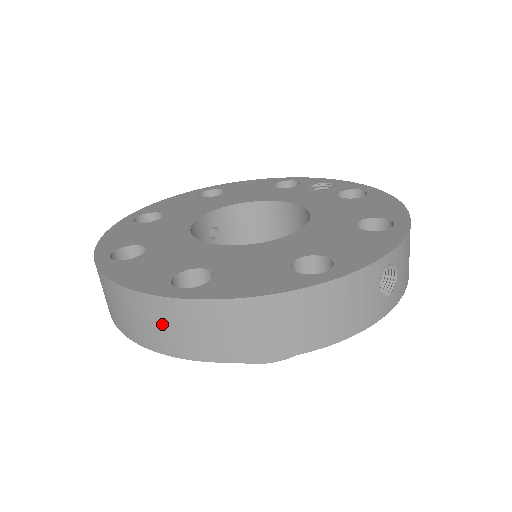
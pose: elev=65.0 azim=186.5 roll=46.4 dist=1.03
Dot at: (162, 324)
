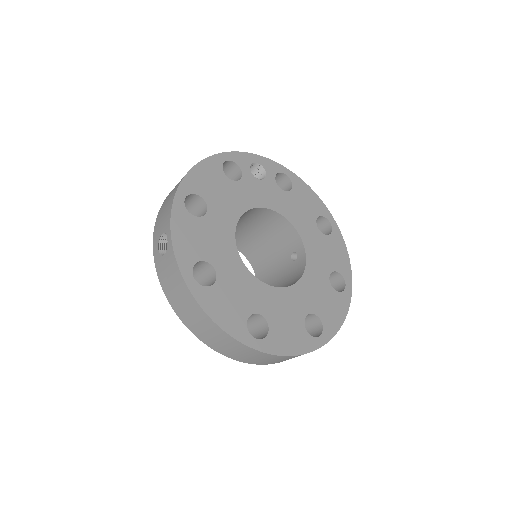
Dot at: occluded
